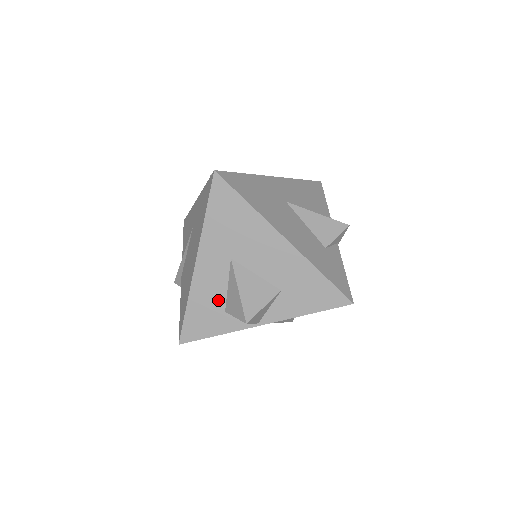
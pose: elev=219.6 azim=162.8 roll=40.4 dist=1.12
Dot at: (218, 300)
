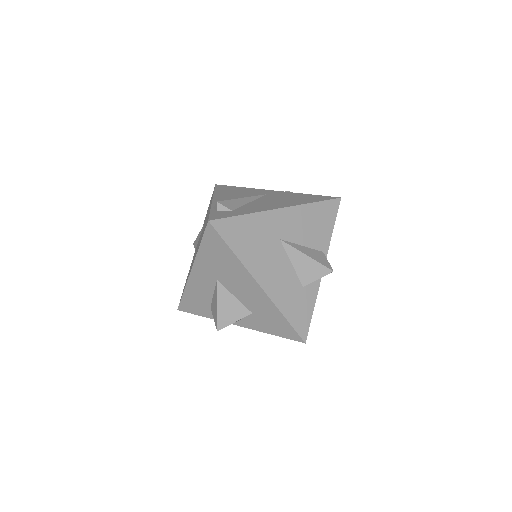
Dot at: (206, 299)
